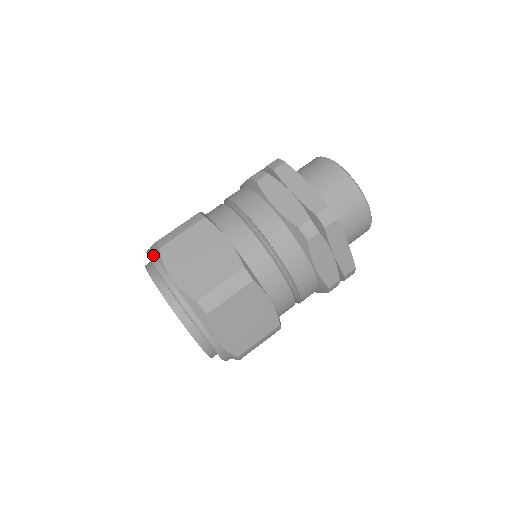
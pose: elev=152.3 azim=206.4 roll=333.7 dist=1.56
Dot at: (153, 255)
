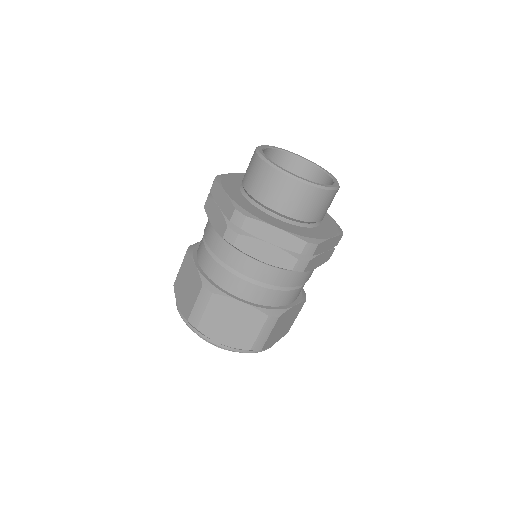
Dot at: (192, 328)
